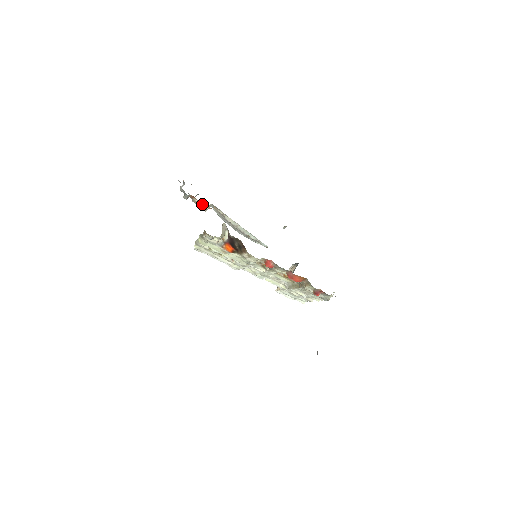
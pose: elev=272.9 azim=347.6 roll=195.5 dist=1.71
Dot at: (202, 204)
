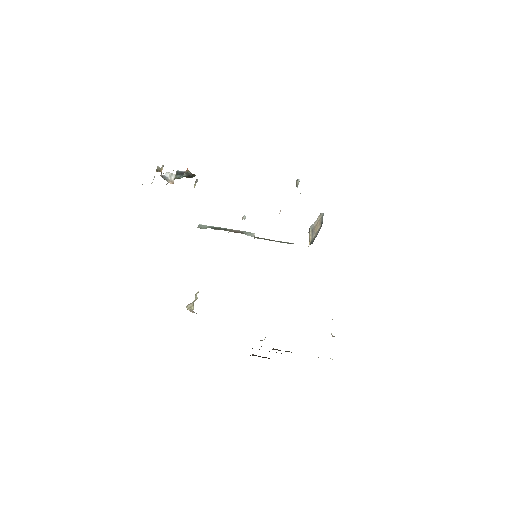
Dot at: occluded
